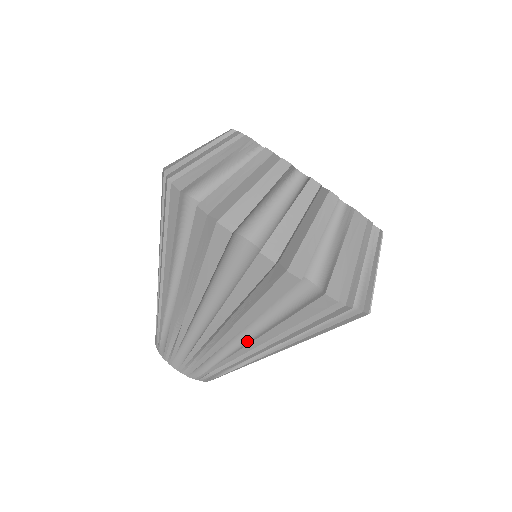
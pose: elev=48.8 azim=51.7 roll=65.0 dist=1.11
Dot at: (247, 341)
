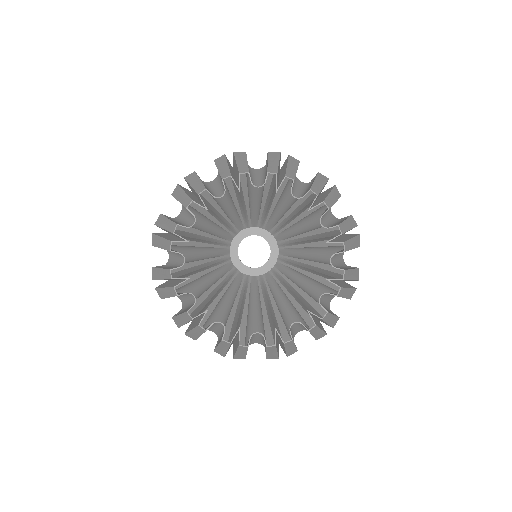
Dot at: (260, 308)
